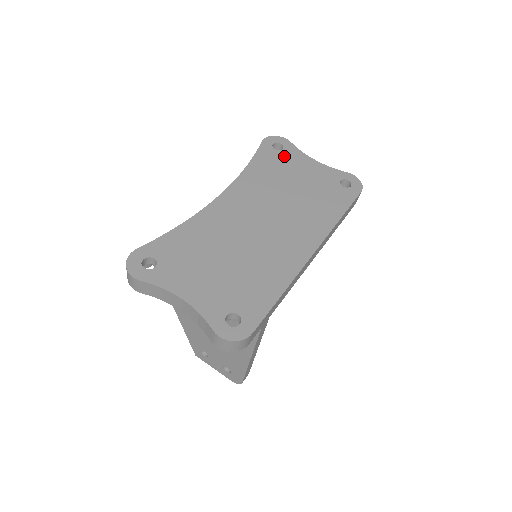
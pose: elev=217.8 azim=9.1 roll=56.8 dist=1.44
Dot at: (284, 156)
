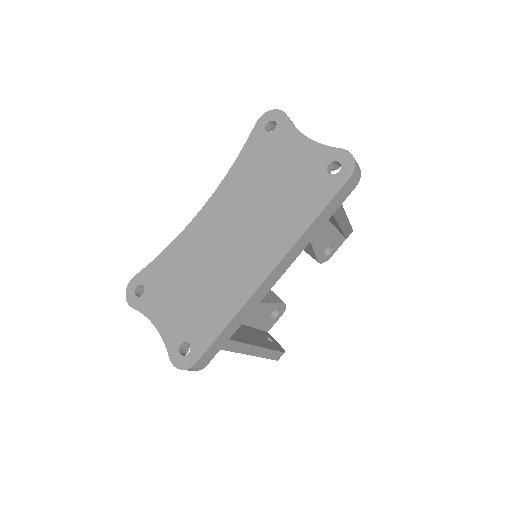
Dot at: (273, 140)
